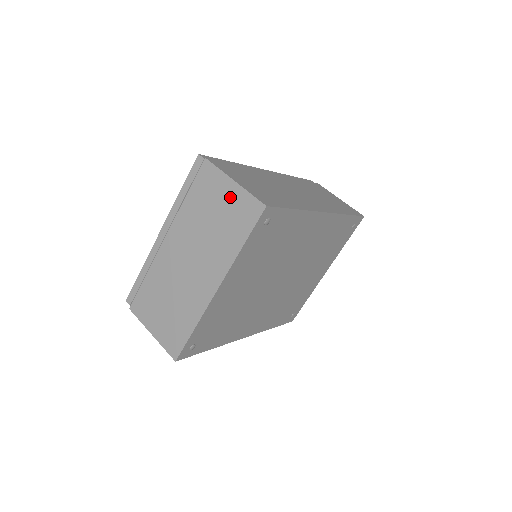
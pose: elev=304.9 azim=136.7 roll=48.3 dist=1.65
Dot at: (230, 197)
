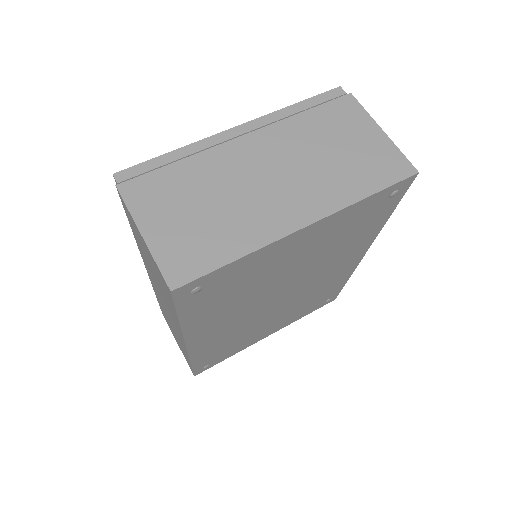
Dot at: (371, 142)
